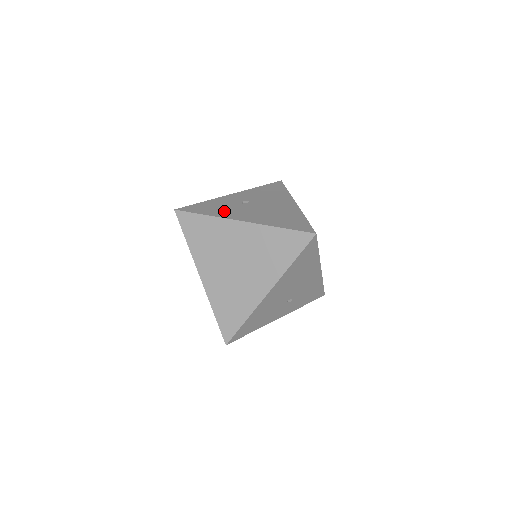
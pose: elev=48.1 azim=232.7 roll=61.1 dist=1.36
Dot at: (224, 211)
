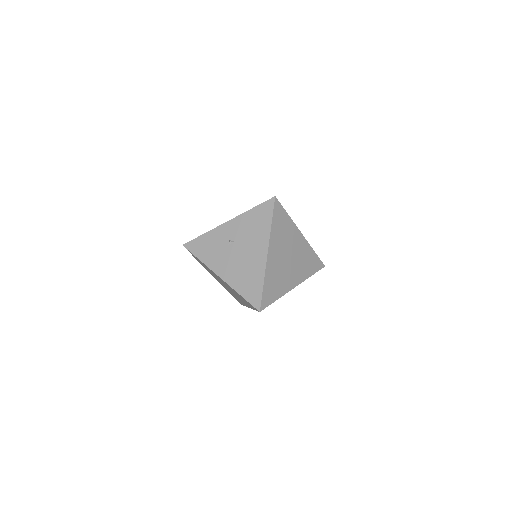
Dot at: (212, 257)
